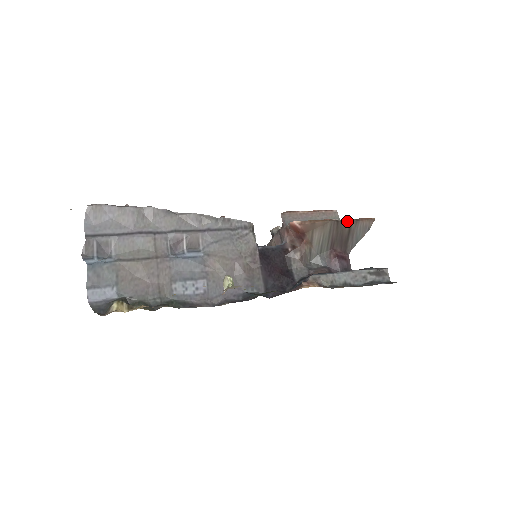
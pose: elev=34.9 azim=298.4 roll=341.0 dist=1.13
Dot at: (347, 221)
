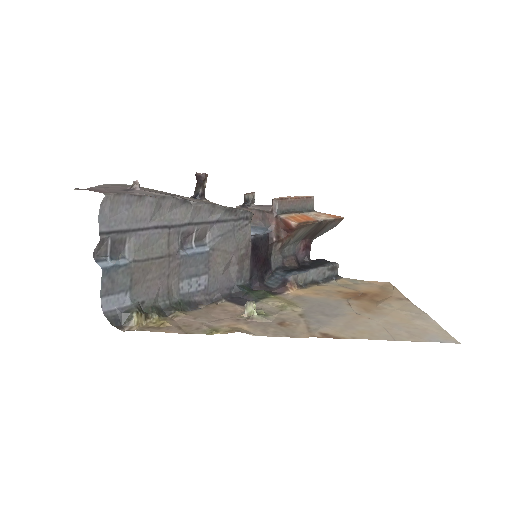
Dot at: (327, 221)
